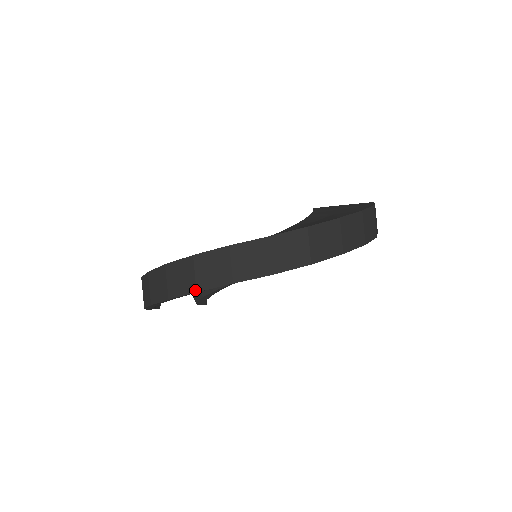
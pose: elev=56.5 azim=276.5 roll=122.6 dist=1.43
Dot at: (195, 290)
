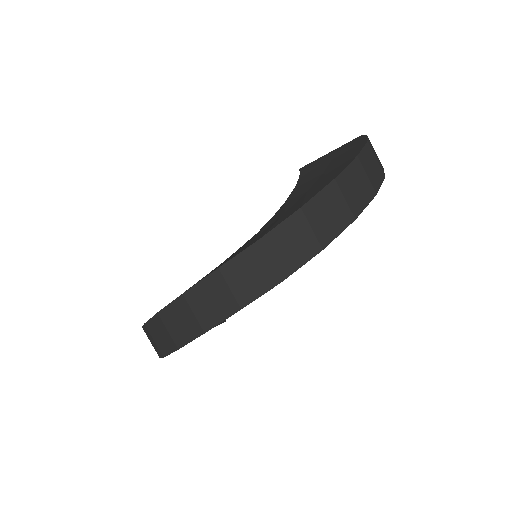
Dot at: (202, 331)
